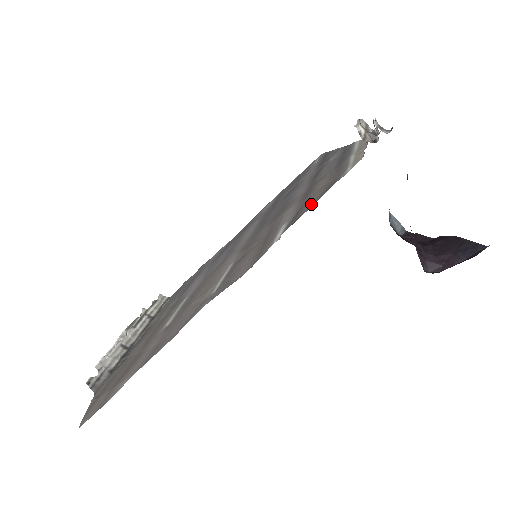
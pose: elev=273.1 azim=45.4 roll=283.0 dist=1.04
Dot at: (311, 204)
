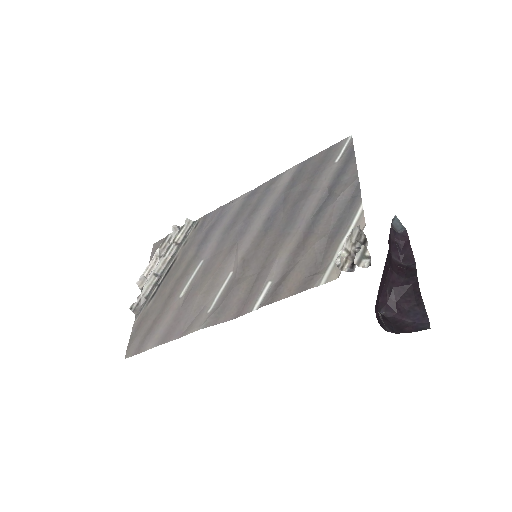
Dot at: (288, 290)
